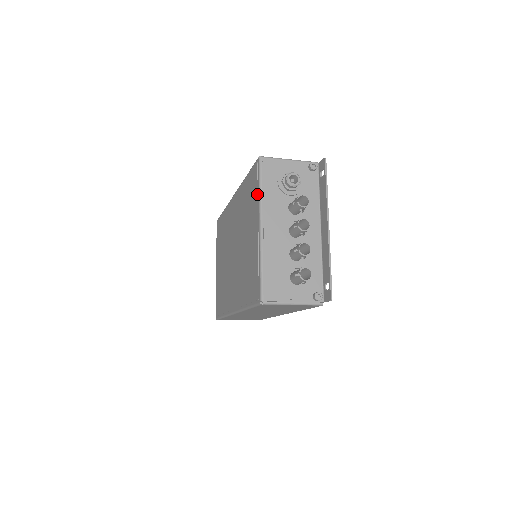
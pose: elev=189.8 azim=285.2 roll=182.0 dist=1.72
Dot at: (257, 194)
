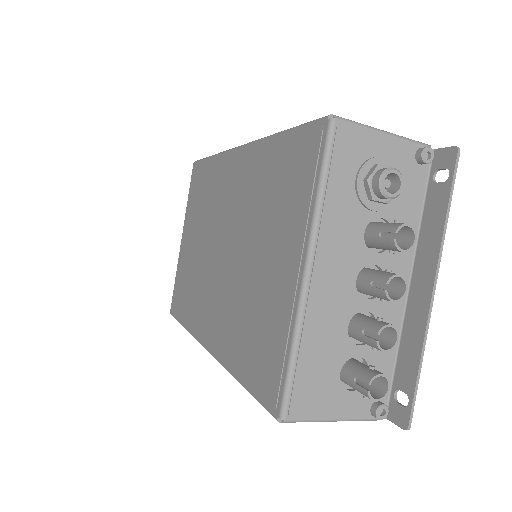
Dot at: (310, 196)
